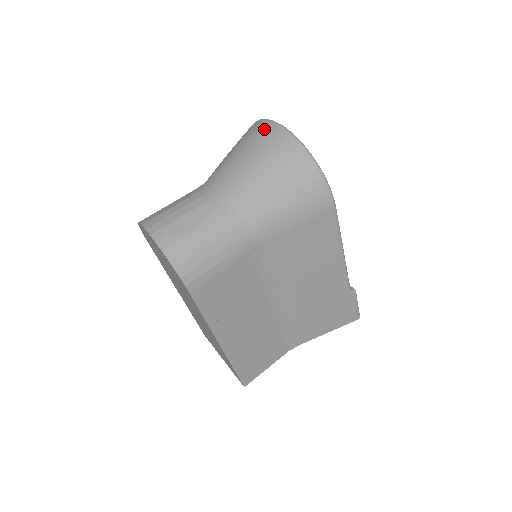
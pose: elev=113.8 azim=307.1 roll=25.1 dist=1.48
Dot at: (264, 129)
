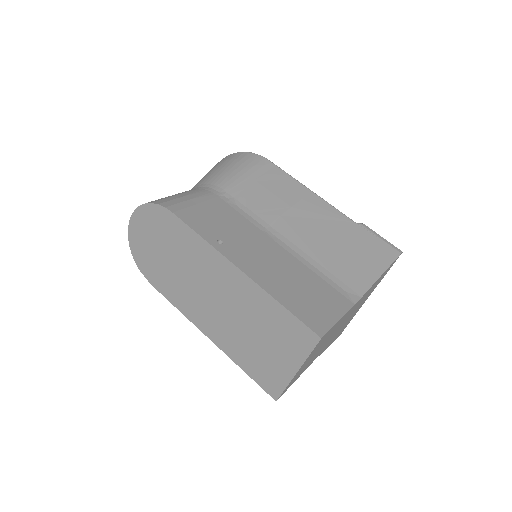
Dot at: occluded
